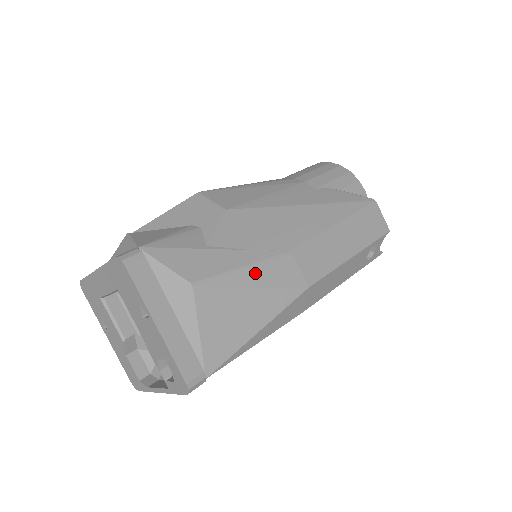
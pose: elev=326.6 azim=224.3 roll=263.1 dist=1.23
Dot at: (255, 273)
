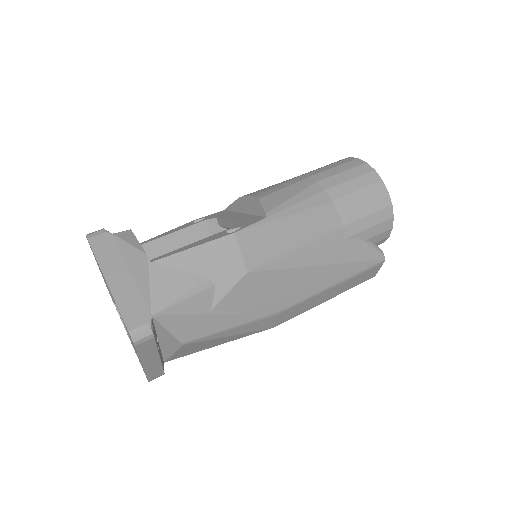
Dot at: (238, 329)
